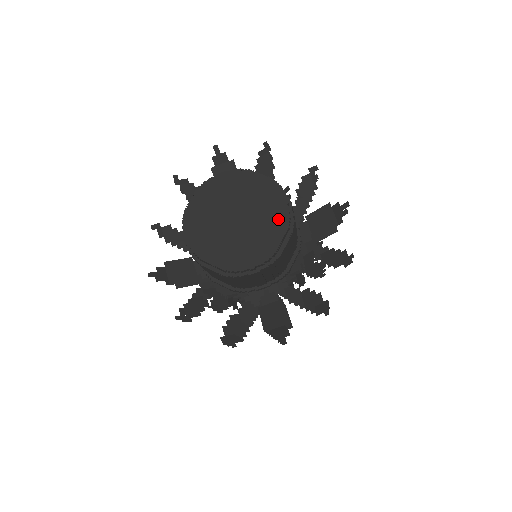
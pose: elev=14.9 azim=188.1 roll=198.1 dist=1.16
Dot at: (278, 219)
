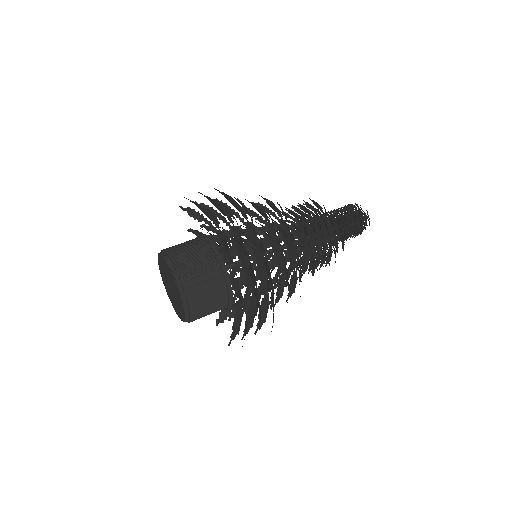
Dot at: (181, 303)
